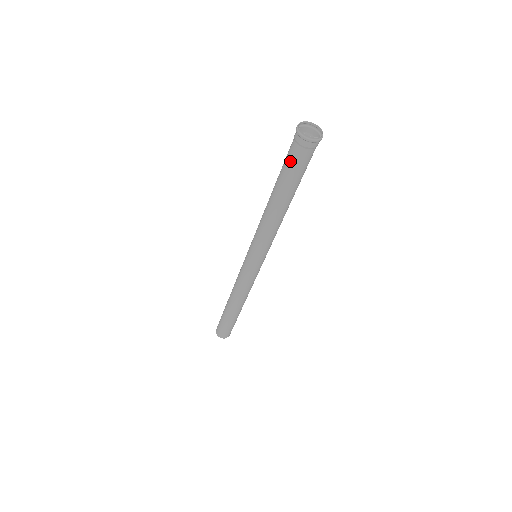
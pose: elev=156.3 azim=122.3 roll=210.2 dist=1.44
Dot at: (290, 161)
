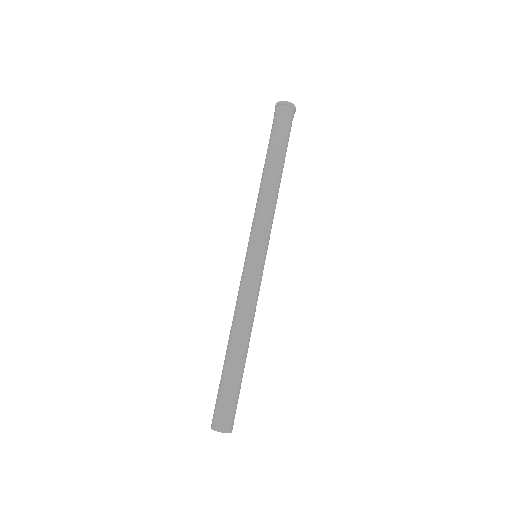
Dot at: (282, 128)
